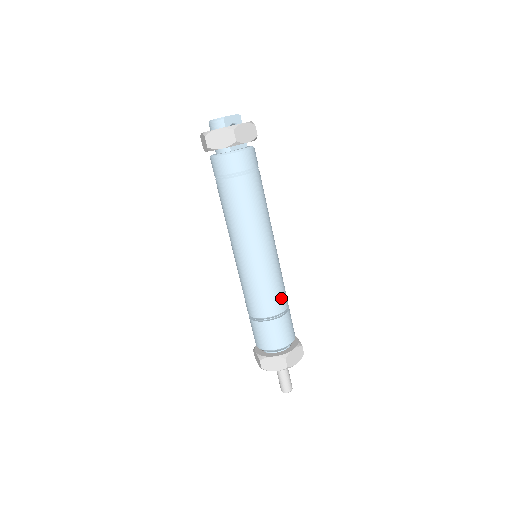
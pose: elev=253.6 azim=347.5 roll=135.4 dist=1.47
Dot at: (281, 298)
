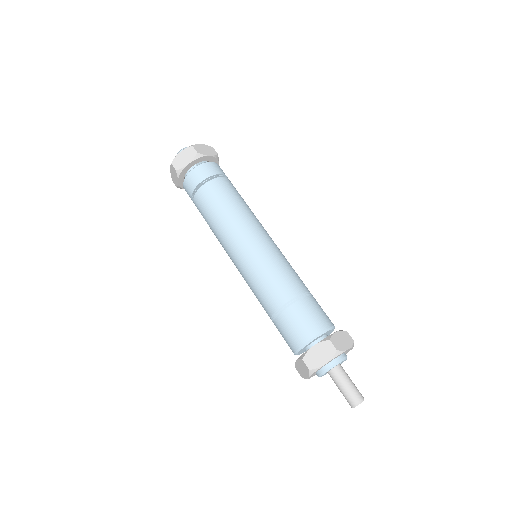
Dot at: (296, 279)
